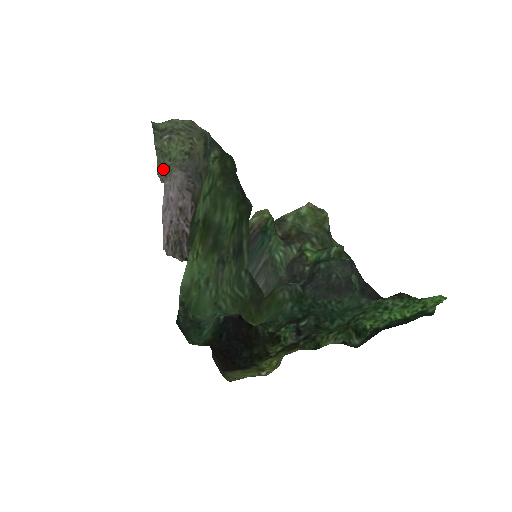
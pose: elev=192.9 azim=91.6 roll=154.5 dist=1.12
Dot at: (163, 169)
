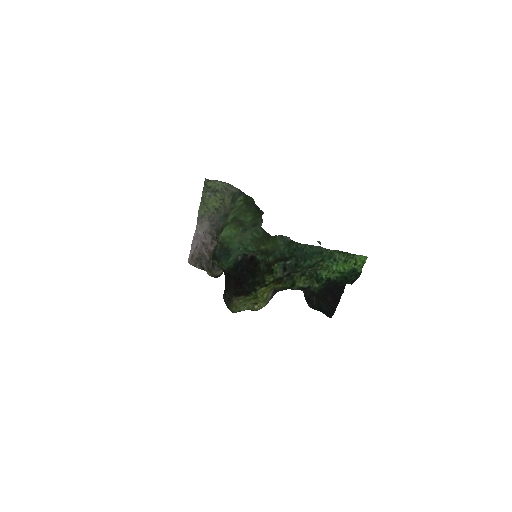
Dot at: (202, 211)
